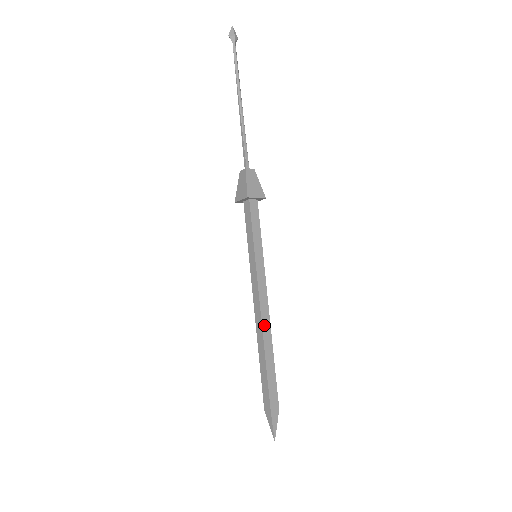
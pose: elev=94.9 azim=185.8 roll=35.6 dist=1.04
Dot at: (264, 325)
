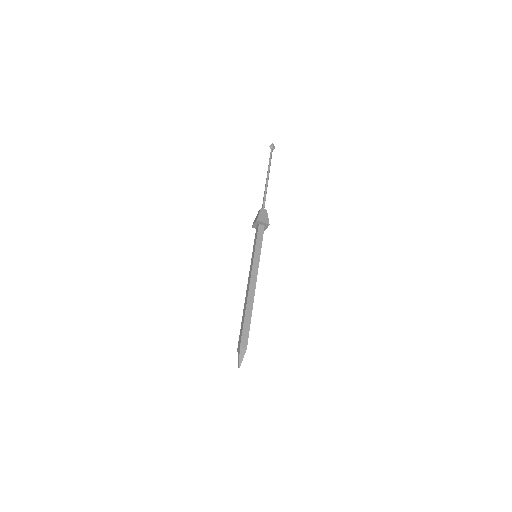
Dot at: (250, 294)
